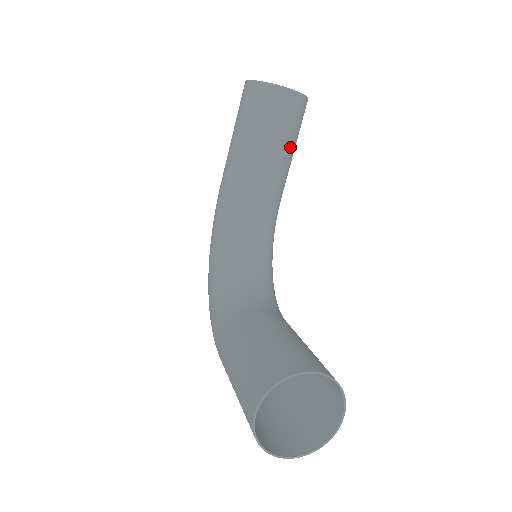
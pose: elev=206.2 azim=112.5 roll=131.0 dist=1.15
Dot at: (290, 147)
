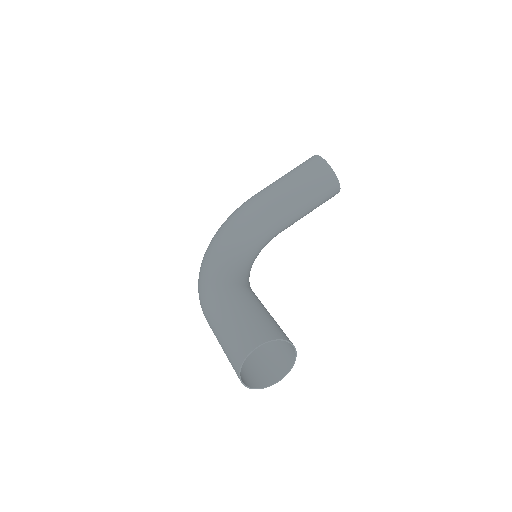
Dot at: (311, 210)
